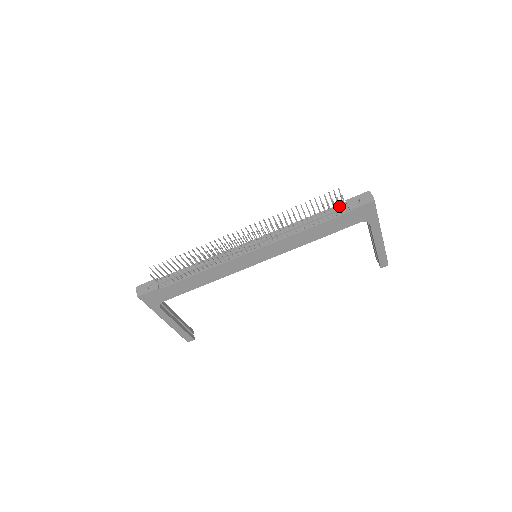
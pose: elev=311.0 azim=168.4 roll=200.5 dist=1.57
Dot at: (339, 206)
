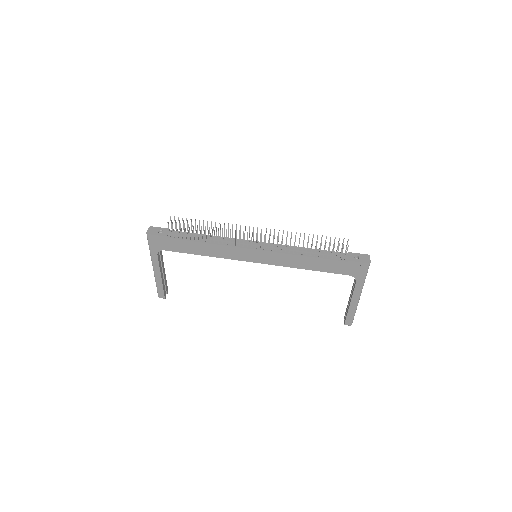
Dot at: occluded
